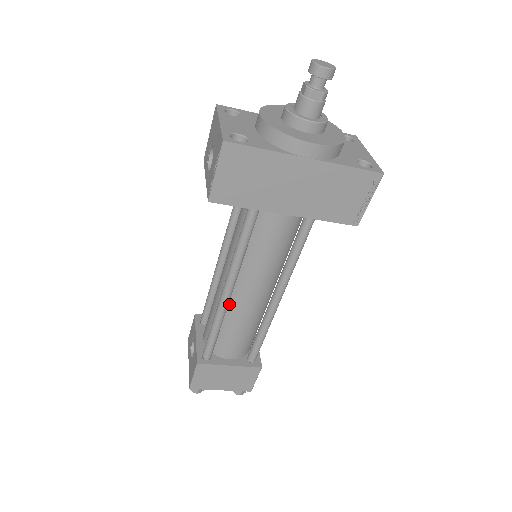
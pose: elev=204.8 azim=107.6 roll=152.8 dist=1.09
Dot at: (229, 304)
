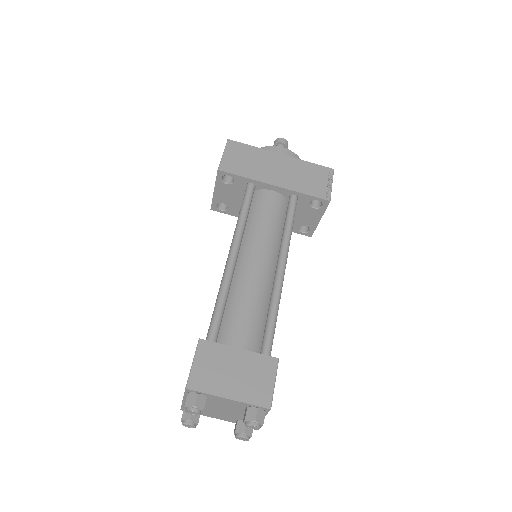
Dot at: (234, 279)
